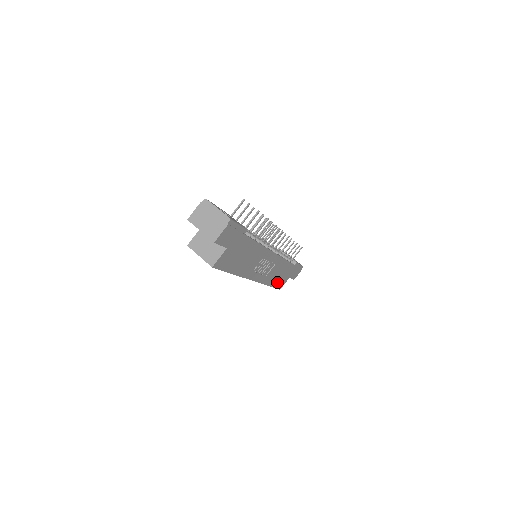
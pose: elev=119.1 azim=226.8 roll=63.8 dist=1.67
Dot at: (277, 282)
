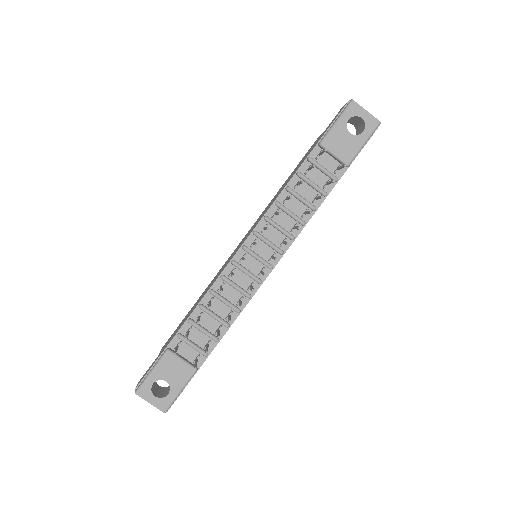
Dot at: occluded
